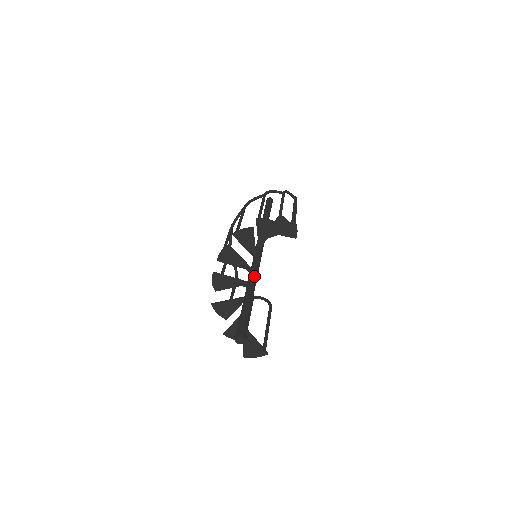
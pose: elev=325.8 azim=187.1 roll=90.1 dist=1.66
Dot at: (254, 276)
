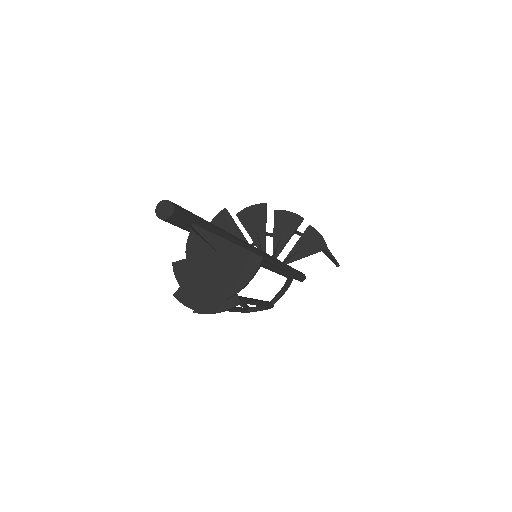
Dot at: occluded
